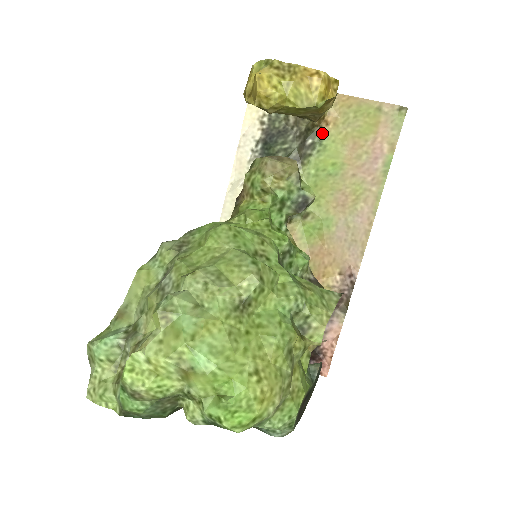
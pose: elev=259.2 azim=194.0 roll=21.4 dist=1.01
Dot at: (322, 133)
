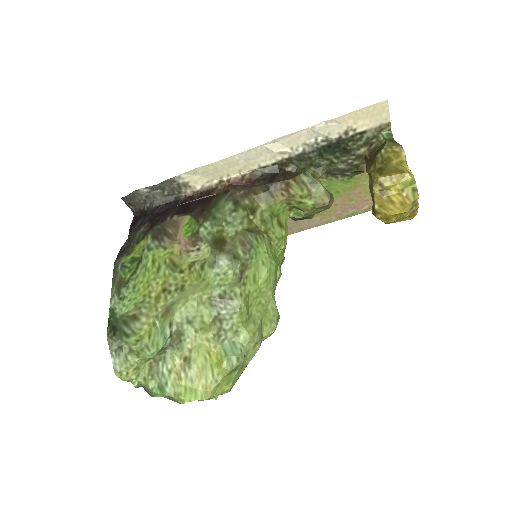
Dot at: (359, 174)
